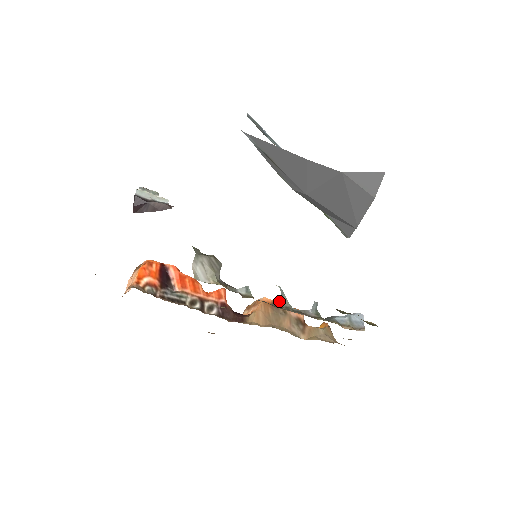
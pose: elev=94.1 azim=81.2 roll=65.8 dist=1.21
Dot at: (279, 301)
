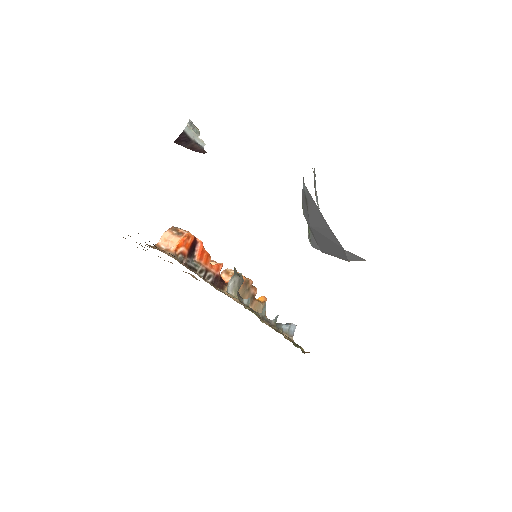
Dot at: (249, 281)
